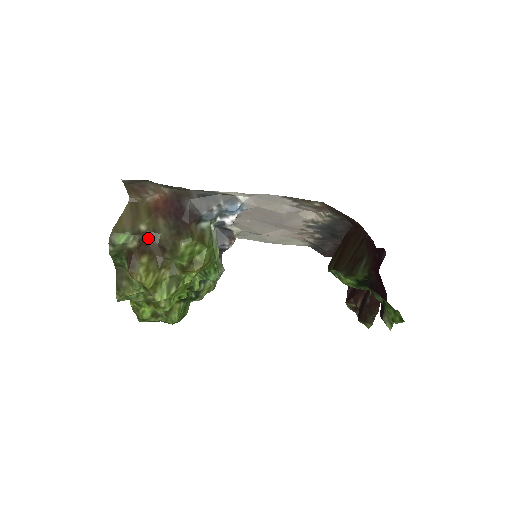
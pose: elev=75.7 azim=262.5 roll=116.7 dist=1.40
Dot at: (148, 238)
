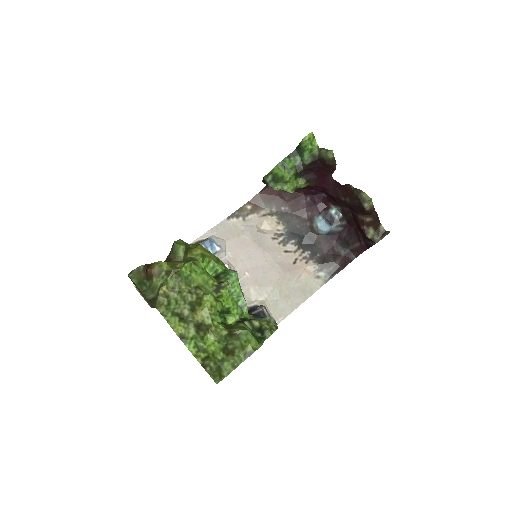
Dot at: occluded
